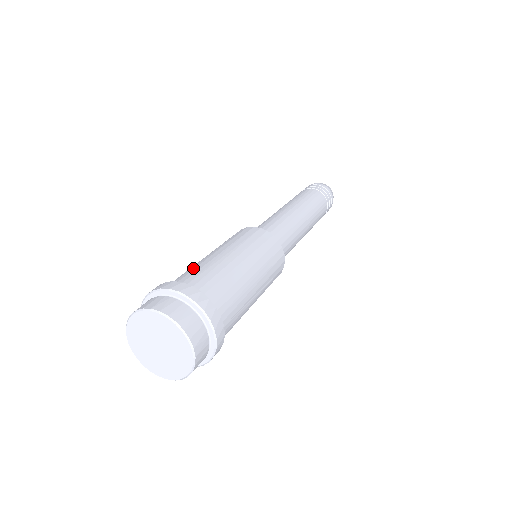
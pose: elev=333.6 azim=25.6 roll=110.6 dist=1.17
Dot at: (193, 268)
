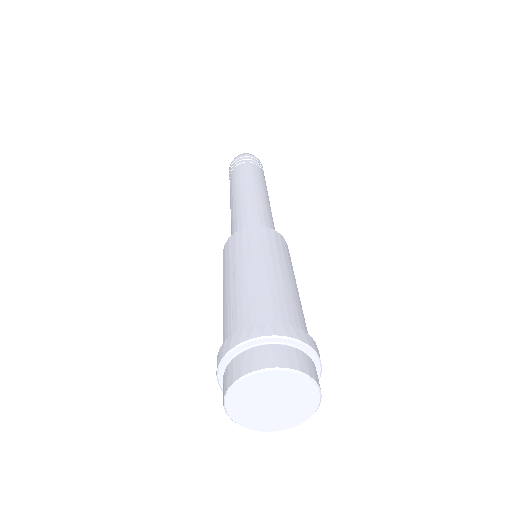
Dot at: (275, 295)
